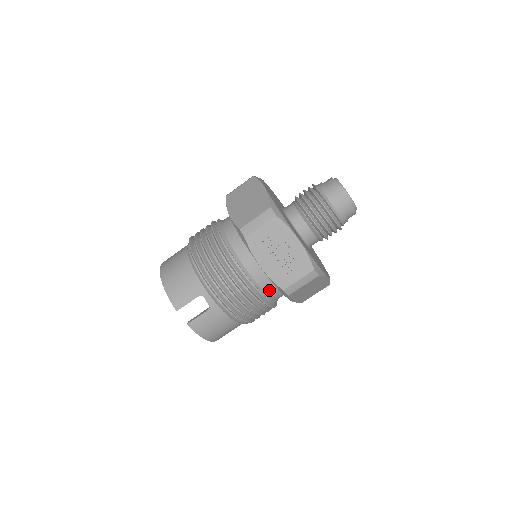
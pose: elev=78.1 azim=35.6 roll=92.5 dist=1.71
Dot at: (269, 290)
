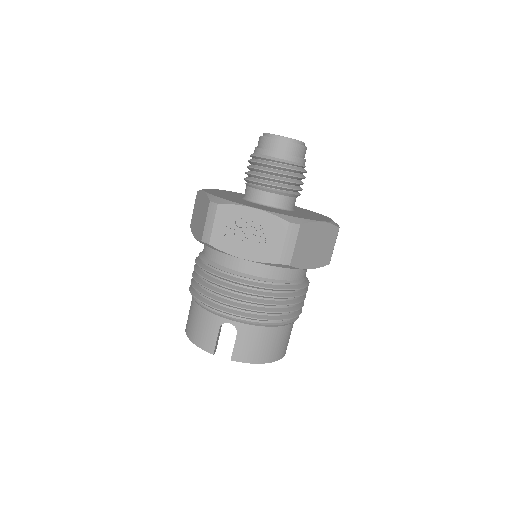
Dot at: (276, 275)
